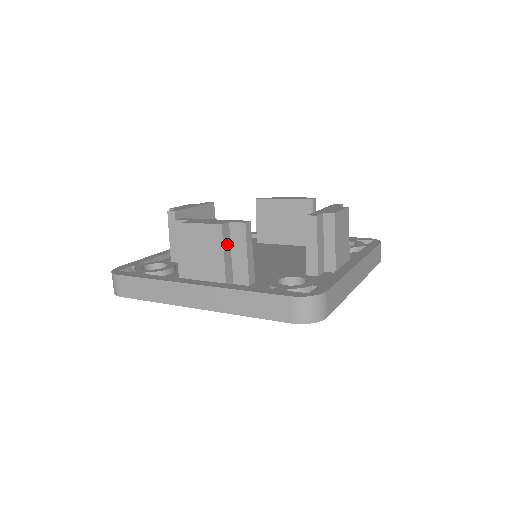
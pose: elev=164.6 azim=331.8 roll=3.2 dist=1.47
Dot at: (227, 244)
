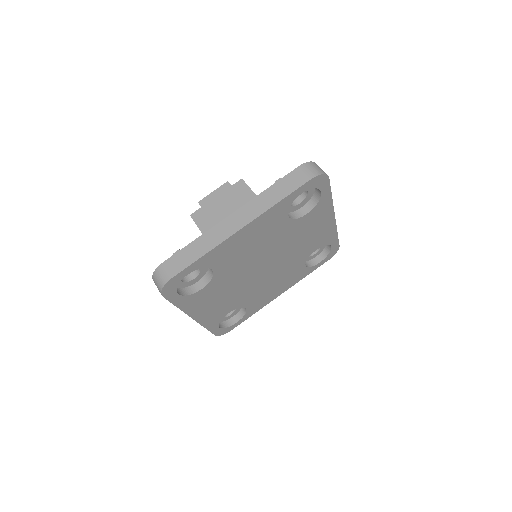
Dot at: occluded
